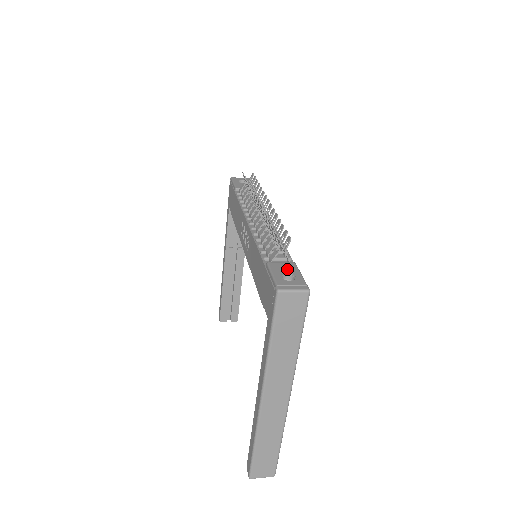
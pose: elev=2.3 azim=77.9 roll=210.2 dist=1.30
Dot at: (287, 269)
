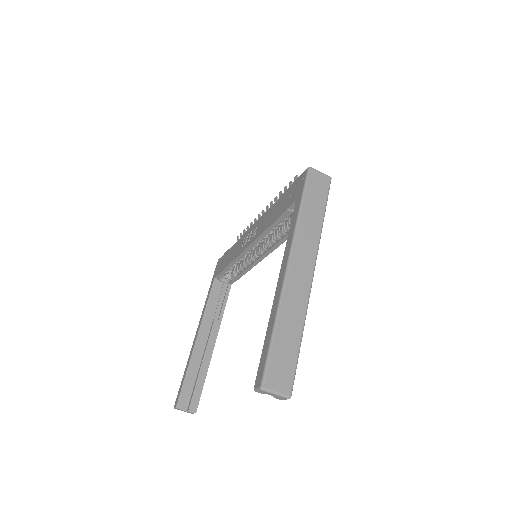
Dot at: occluded
